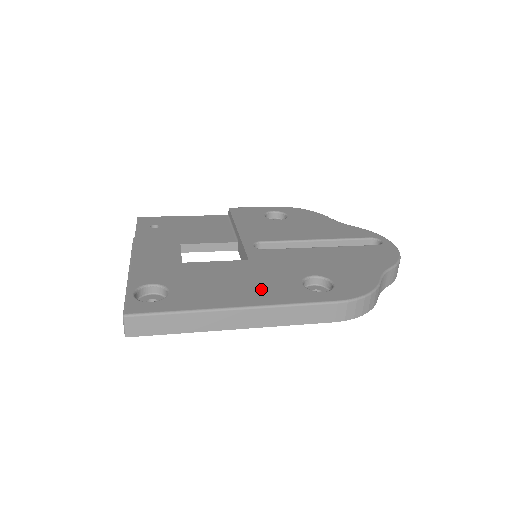
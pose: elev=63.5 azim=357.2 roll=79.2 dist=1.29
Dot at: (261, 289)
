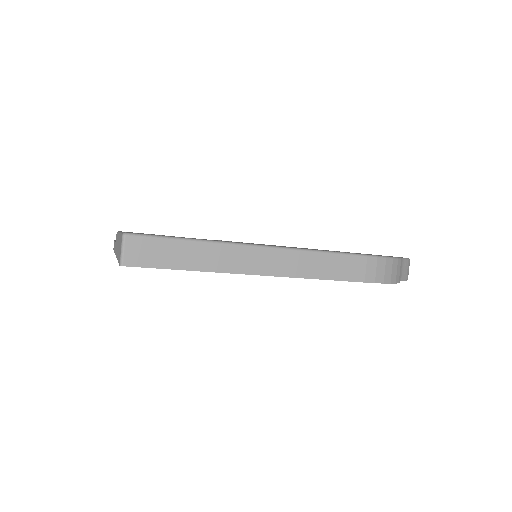
Dot at: occluded
